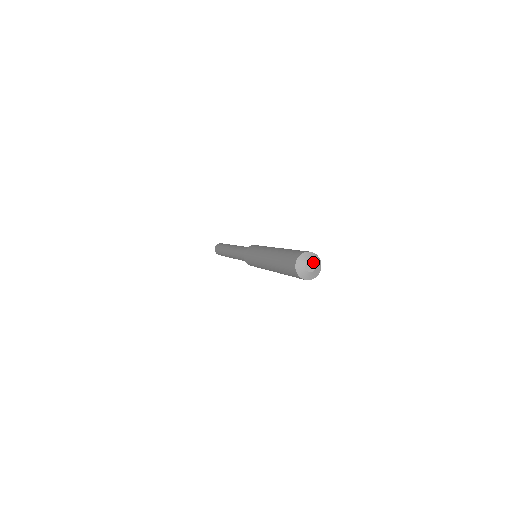
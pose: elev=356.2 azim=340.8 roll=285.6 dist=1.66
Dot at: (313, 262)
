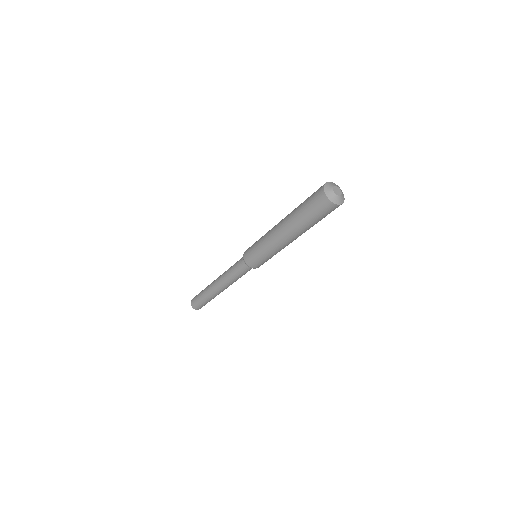
Dot at: (340, 191)
